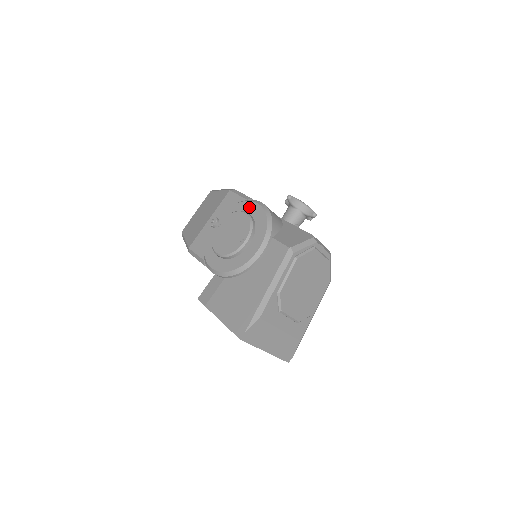
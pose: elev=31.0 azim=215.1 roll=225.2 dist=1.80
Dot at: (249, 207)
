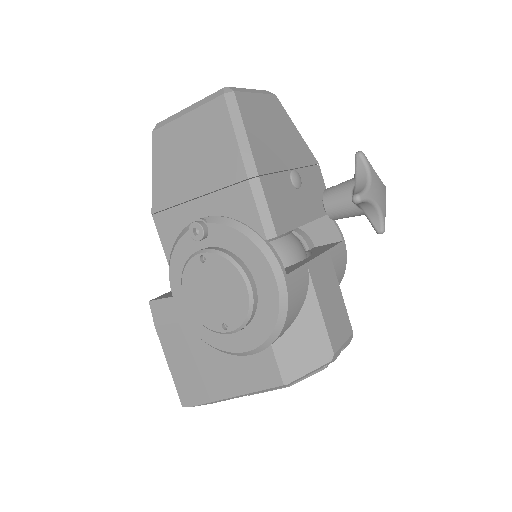
Dot at: (261, 271)
